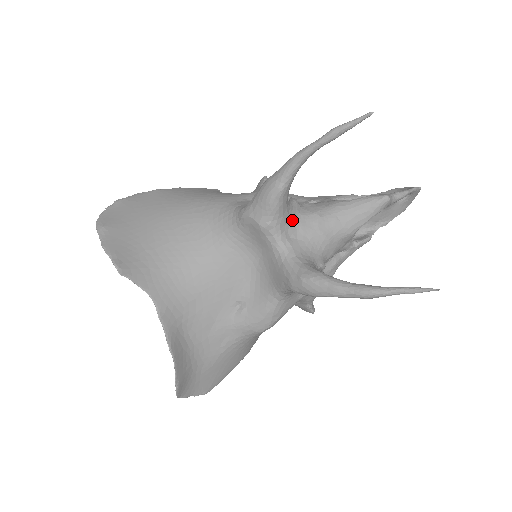
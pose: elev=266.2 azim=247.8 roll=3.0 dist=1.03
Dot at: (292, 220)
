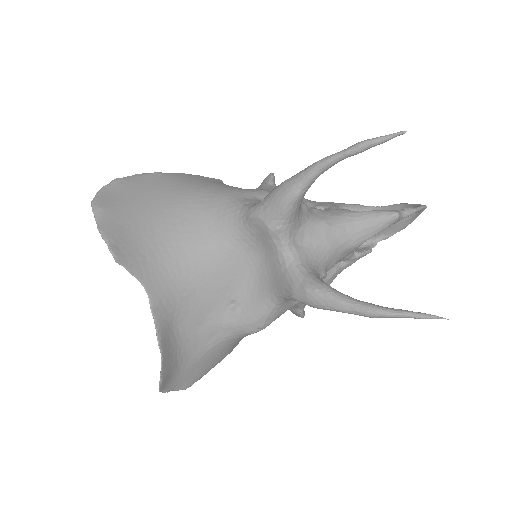
Dot at: (301, 226)
